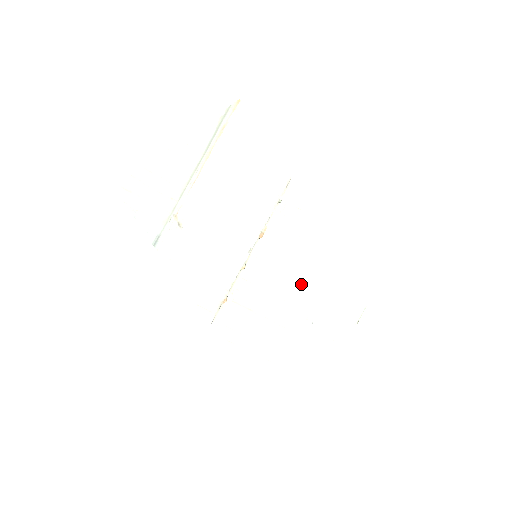
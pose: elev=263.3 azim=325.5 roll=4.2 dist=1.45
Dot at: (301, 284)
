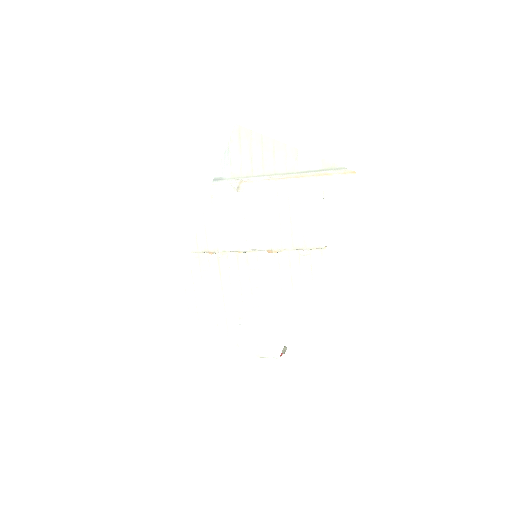
Dot at: (260, 300)
